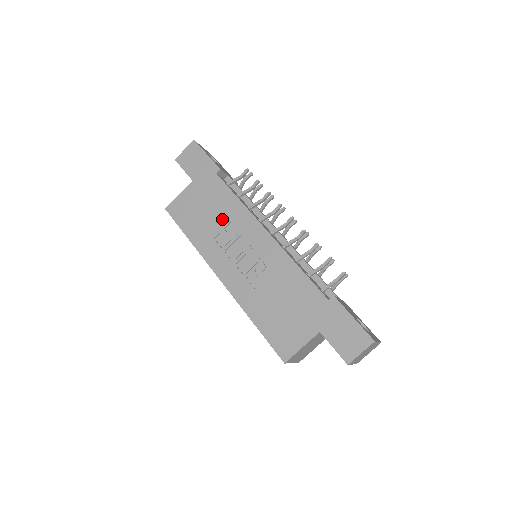
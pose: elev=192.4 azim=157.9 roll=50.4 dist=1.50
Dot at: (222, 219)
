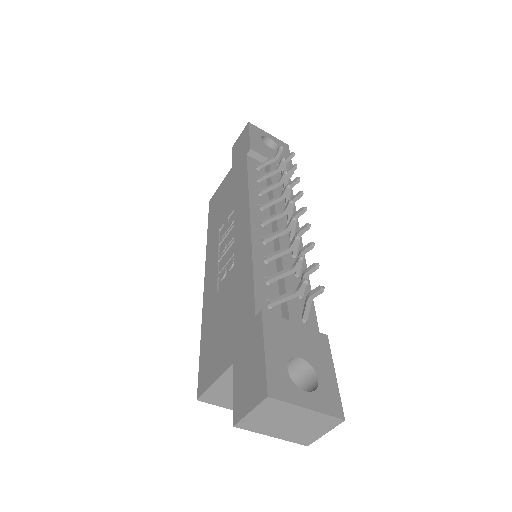
Dot at: (231, 207)
